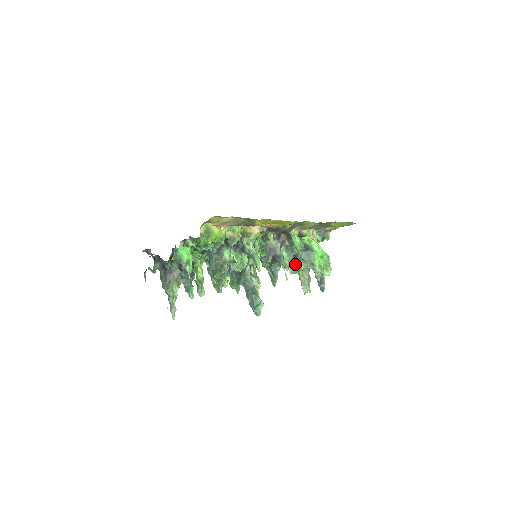
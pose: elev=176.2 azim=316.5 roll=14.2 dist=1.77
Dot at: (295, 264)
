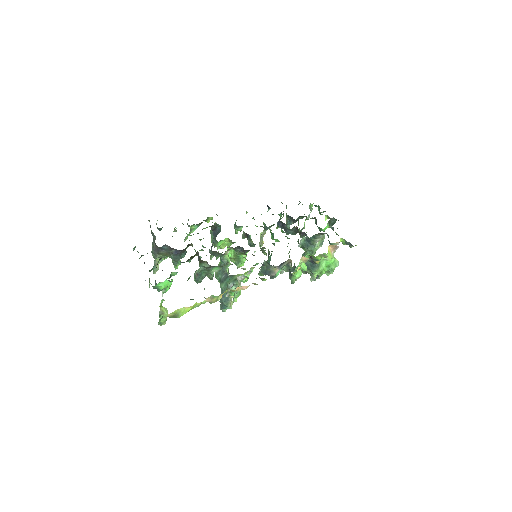
Dot at: occluded
